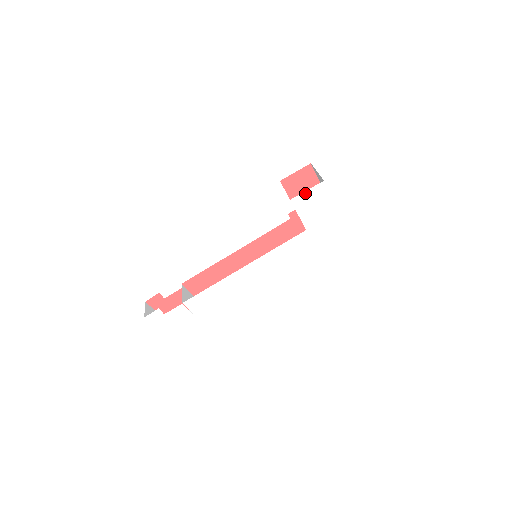
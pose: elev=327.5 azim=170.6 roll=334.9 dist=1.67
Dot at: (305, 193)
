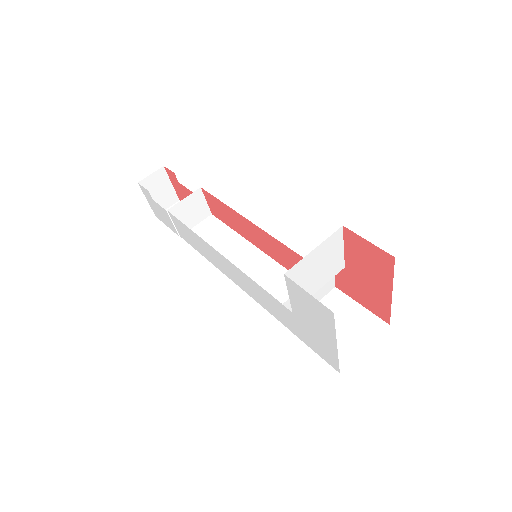
Dot at: (305, 291)
